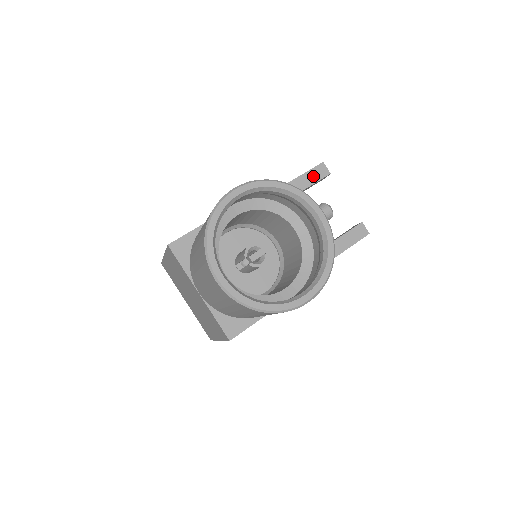
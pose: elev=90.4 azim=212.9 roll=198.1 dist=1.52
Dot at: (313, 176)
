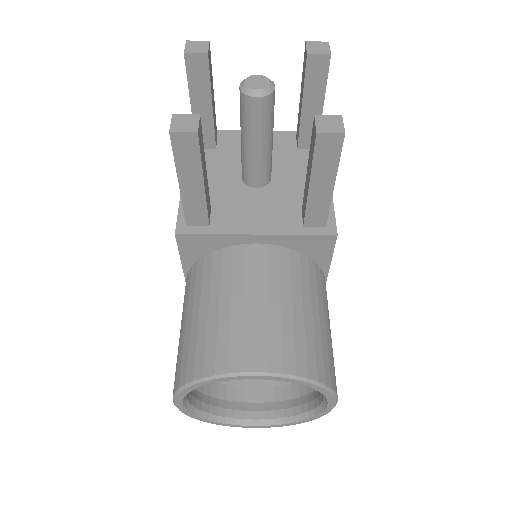
Dot at: (188, 161)
